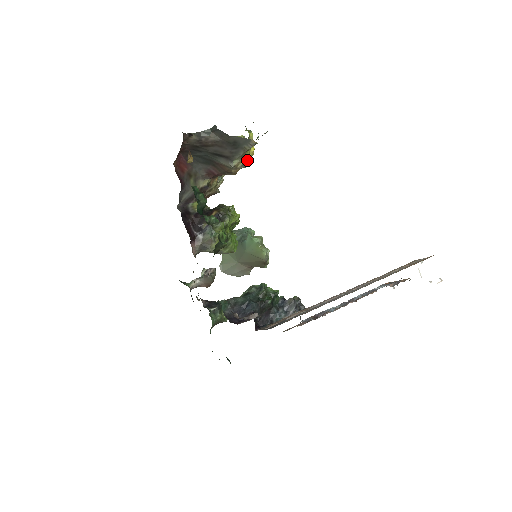
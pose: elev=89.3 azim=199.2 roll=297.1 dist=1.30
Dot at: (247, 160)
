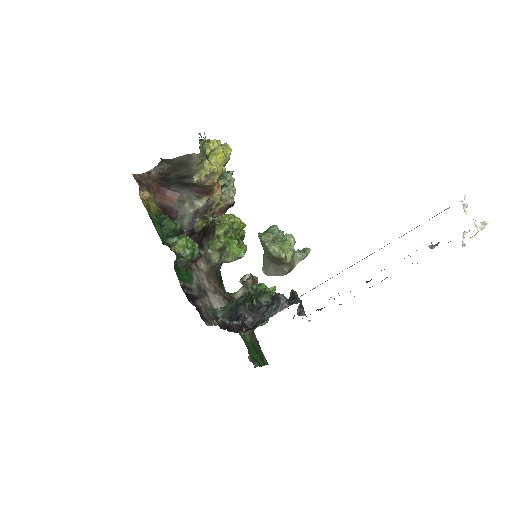
Dot at: (209, 170)
